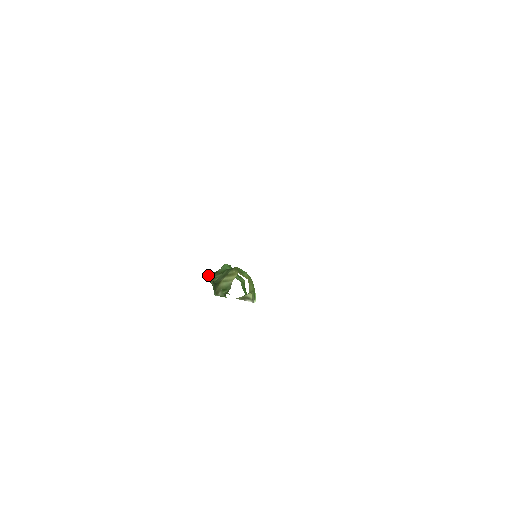
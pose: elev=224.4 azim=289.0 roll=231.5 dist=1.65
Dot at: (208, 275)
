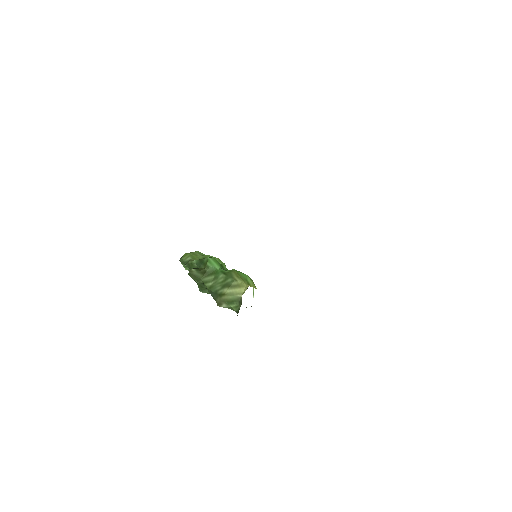
Dot at: (193, 275)
